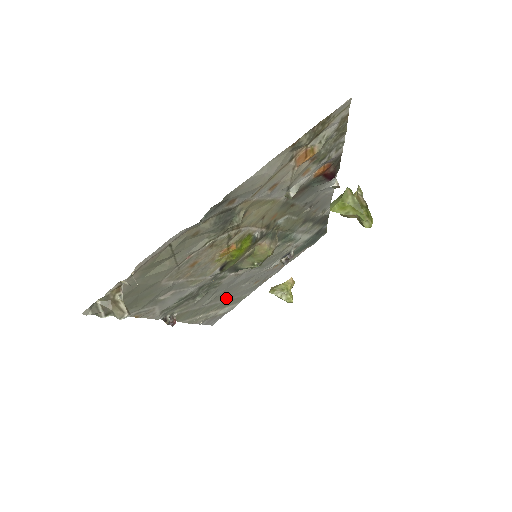
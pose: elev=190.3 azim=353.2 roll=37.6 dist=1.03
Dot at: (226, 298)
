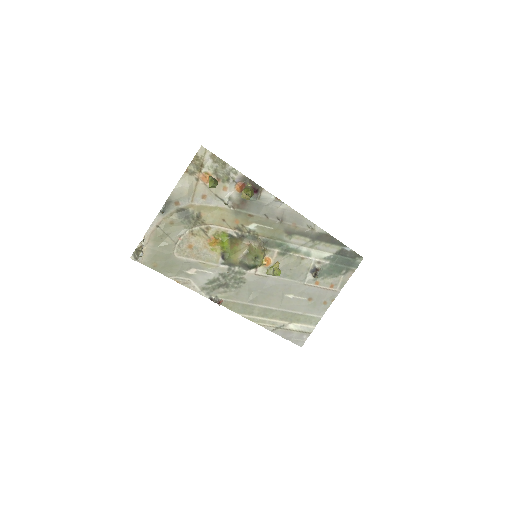
Dot at: (279, 306)
